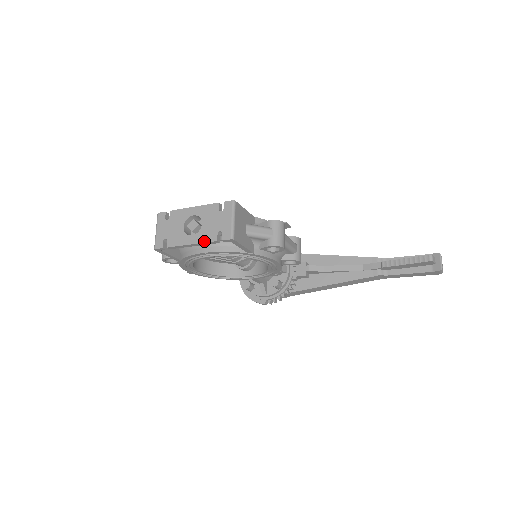
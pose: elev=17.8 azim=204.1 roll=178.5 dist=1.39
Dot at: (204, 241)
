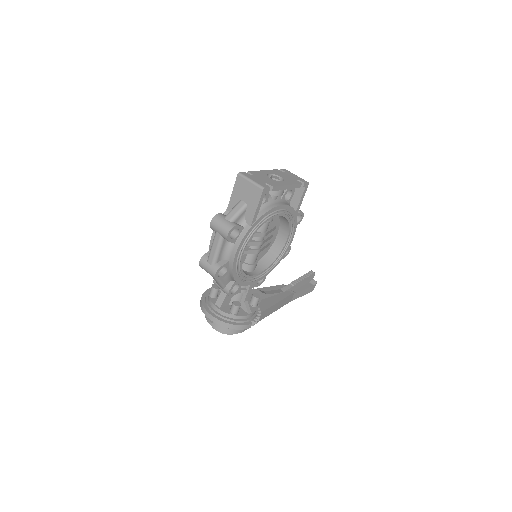
Dot at: (294, 183)
